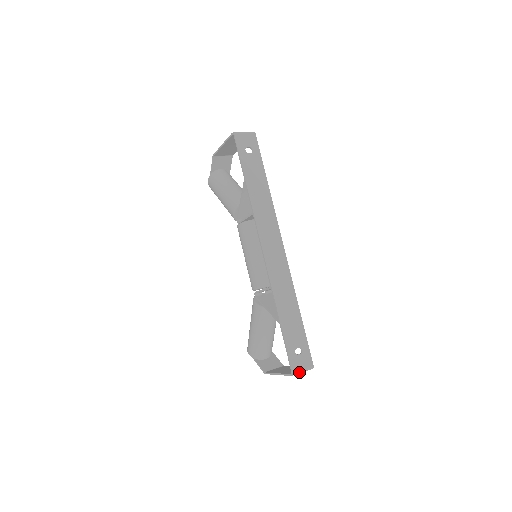
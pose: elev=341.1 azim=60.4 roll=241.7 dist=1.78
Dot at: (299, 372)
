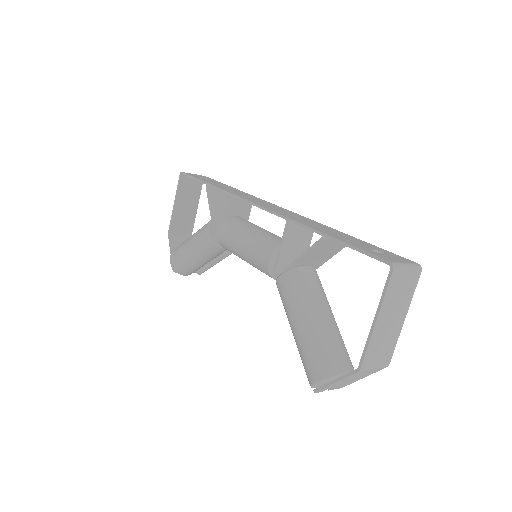
Dot at: (401, 265)
